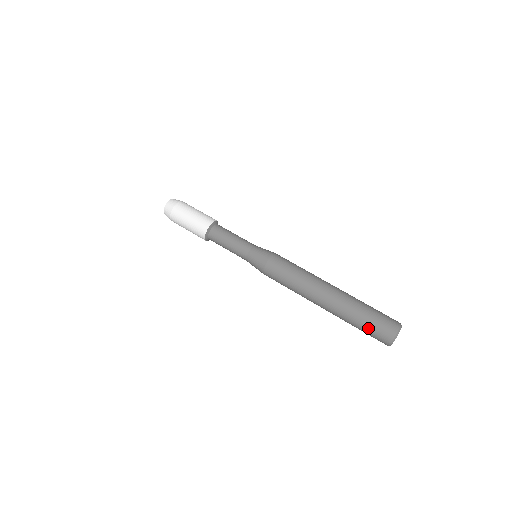
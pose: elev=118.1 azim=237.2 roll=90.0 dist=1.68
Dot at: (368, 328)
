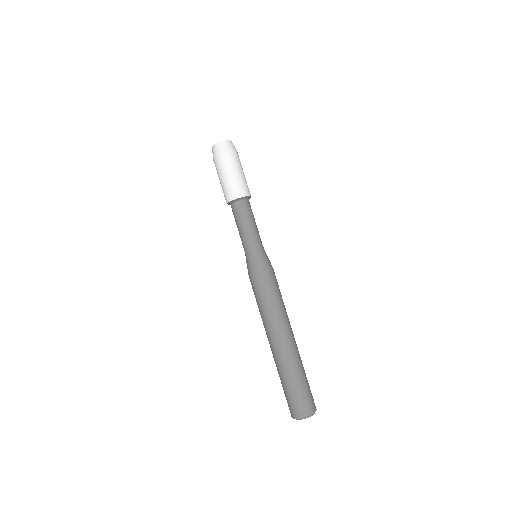
Dot at: (290, 393)
